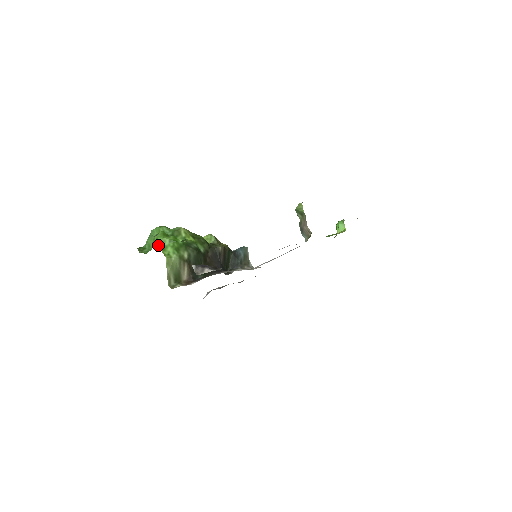
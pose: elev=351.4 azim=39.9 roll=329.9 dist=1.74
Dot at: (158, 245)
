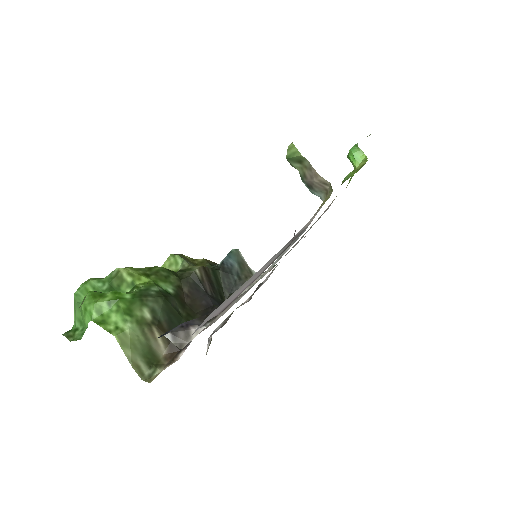
Dot at: (91, 320)
